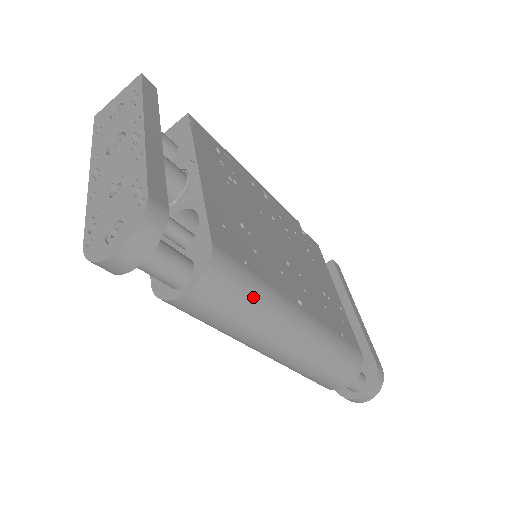
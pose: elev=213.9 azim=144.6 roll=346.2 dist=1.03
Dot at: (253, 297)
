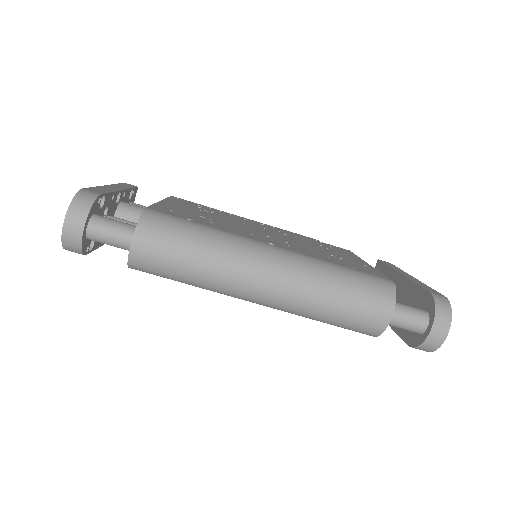
Dot at: (197, 234)
